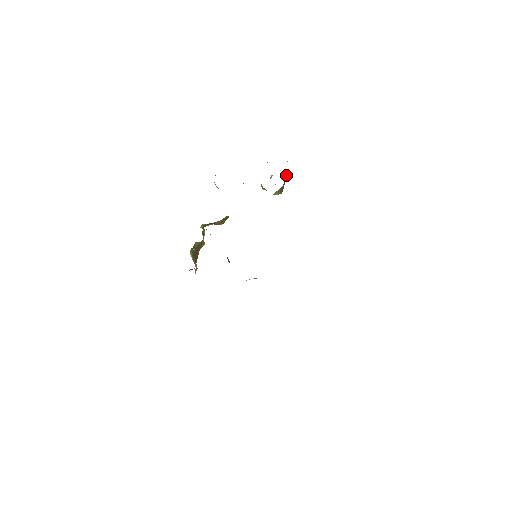
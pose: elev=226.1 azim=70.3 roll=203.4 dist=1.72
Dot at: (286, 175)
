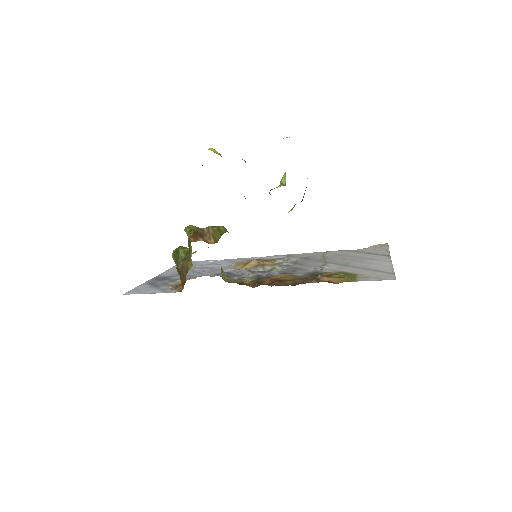
Dot at: occluded
